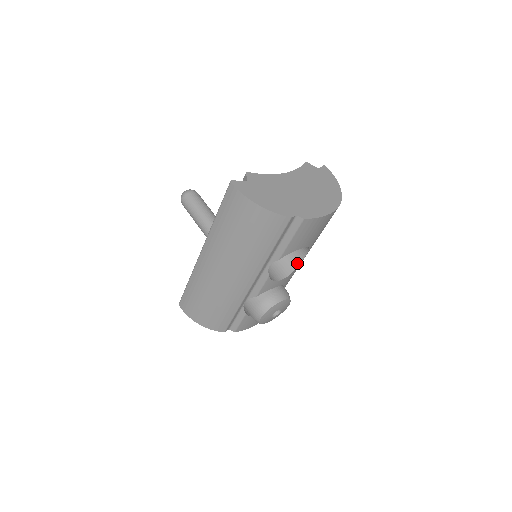
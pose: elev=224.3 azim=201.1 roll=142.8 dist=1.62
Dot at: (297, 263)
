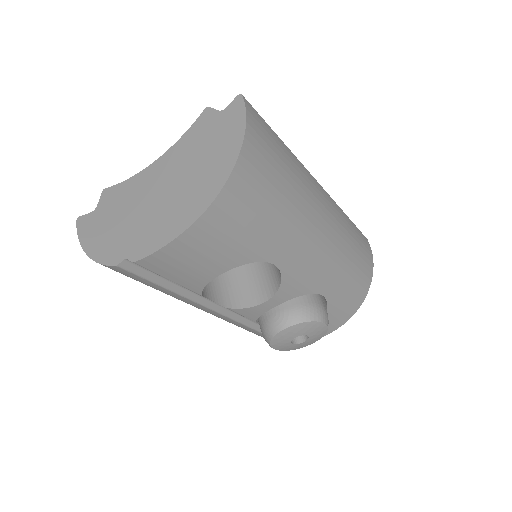
Dot at: (279, 272)
